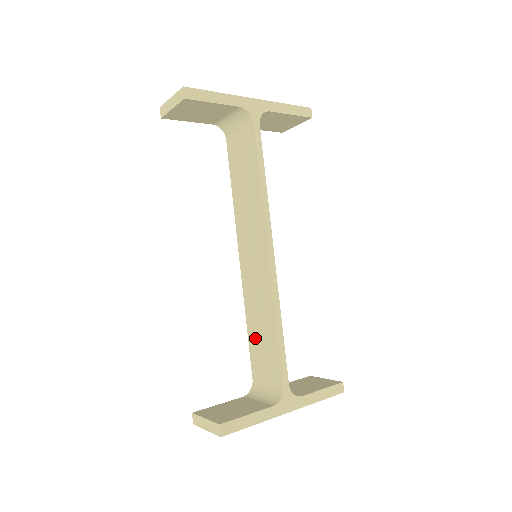
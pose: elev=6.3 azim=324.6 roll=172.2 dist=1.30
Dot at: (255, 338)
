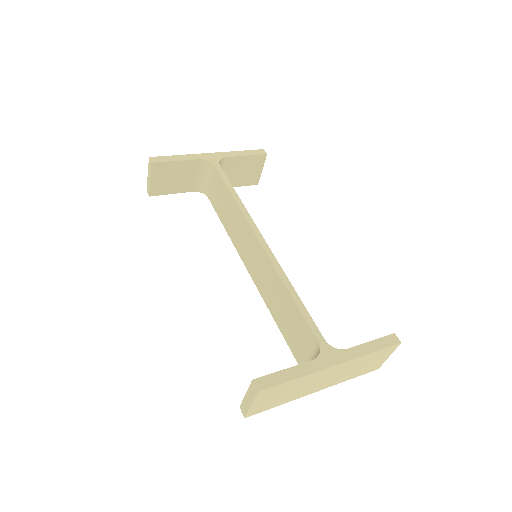
Dot at: (284, 325)
